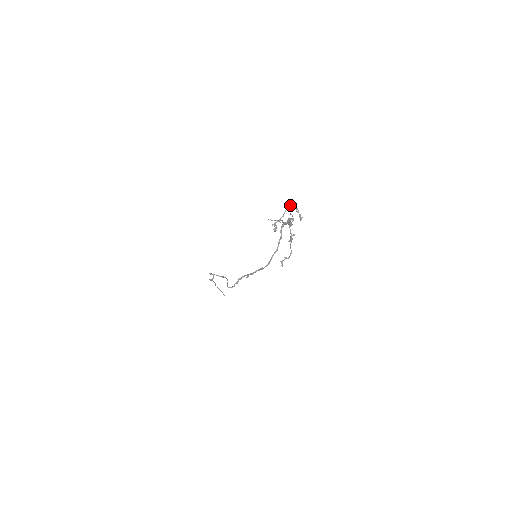
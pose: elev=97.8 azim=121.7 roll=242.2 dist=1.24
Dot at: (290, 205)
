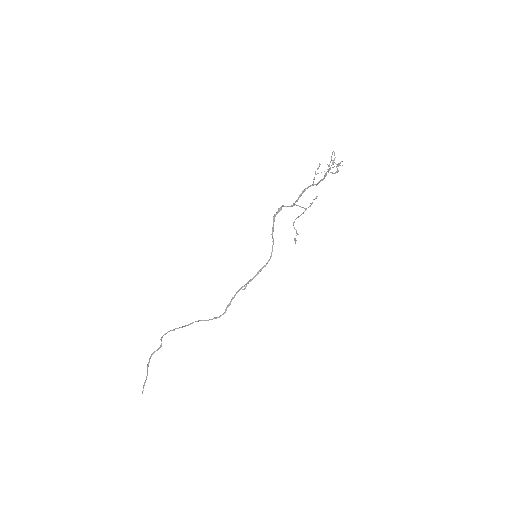
Dot at: (319, 166)
